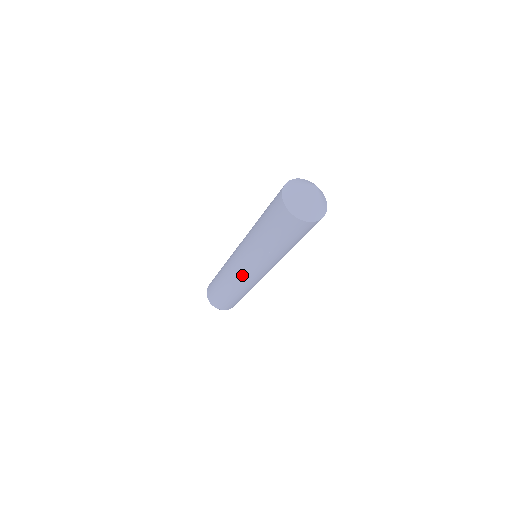
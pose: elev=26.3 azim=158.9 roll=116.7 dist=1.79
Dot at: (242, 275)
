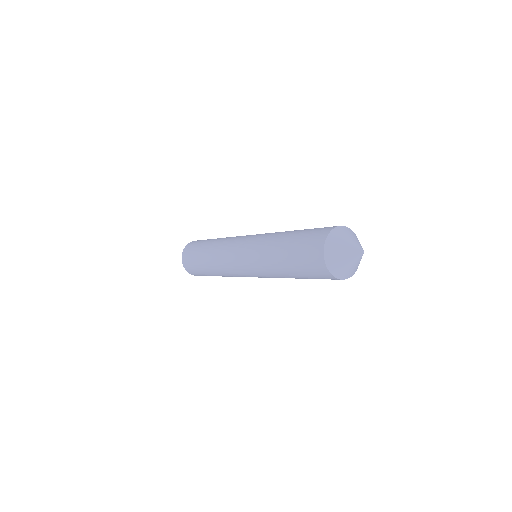
Dot at: (235, 269)
